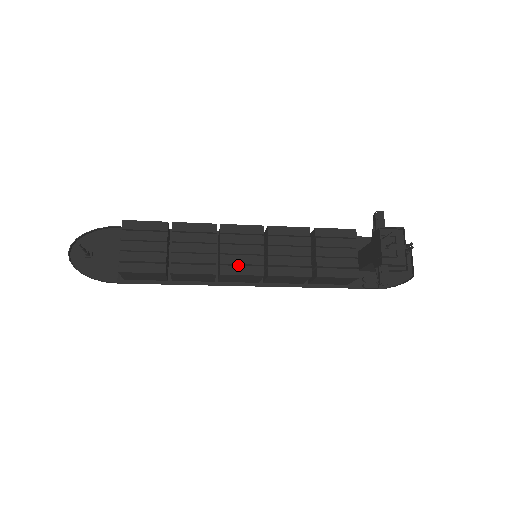
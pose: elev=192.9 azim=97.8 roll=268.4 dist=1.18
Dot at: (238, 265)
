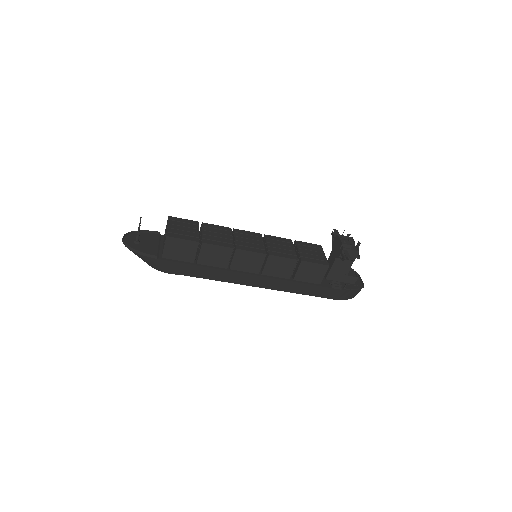
Dot at: occluded
